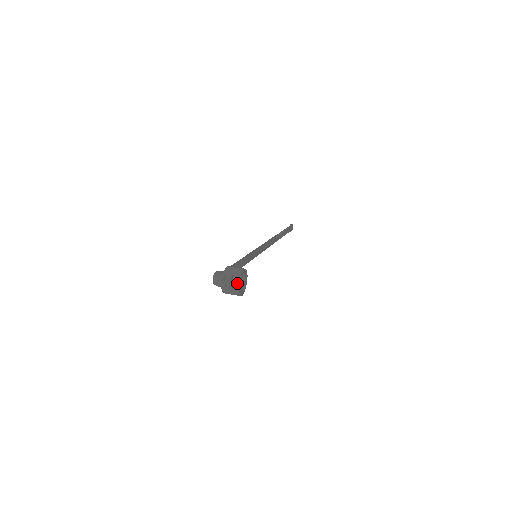
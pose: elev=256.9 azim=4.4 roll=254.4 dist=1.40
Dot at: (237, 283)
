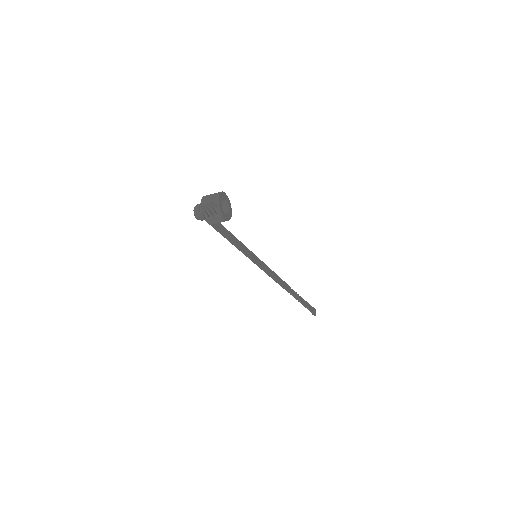
Dot at: (216, 197)
